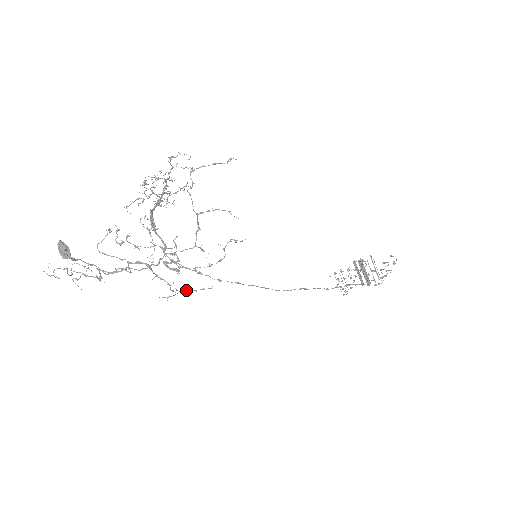
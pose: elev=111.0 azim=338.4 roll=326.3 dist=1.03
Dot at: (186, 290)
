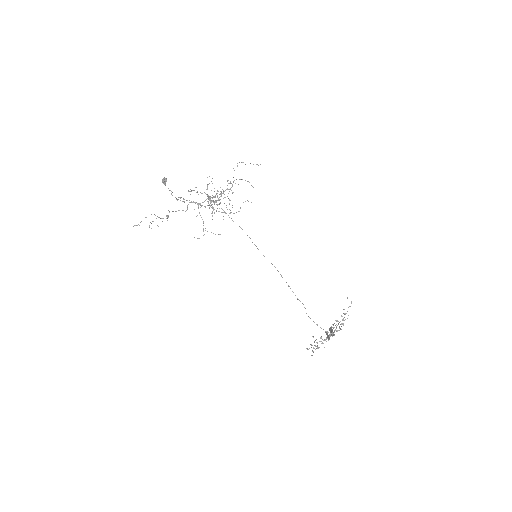
Dot at: (211, 232)
